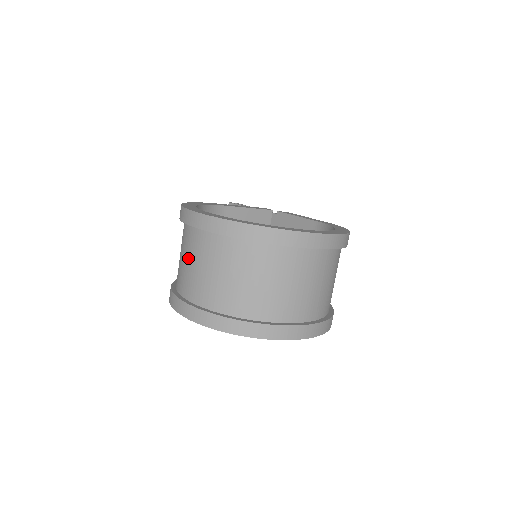
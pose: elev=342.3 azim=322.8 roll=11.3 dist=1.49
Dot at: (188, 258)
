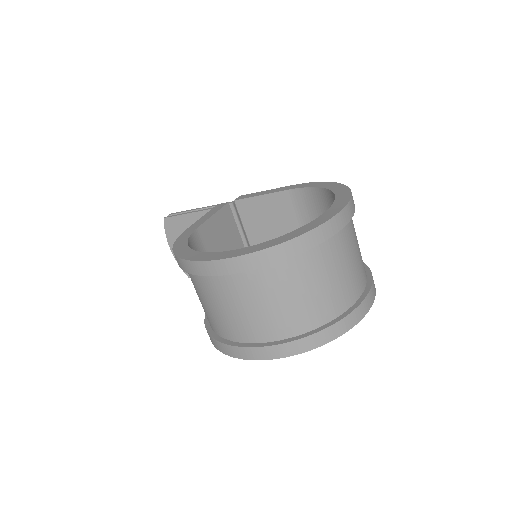
Dot at: (233, 306)
